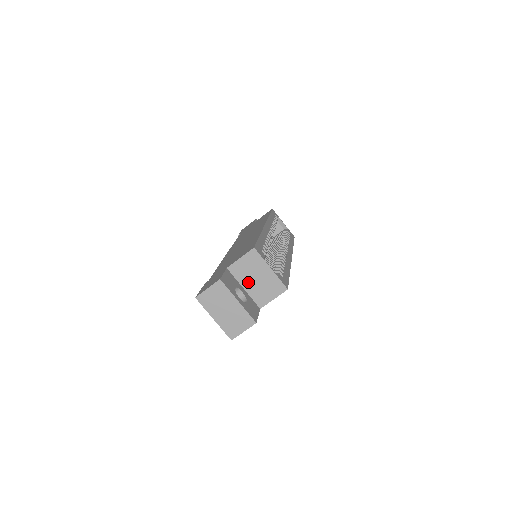
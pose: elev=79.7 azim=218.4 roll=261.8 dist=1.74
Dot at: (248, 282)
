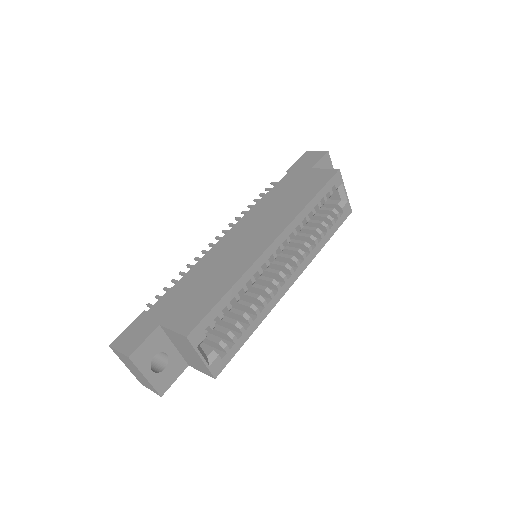
Dot at: (179, 347)
